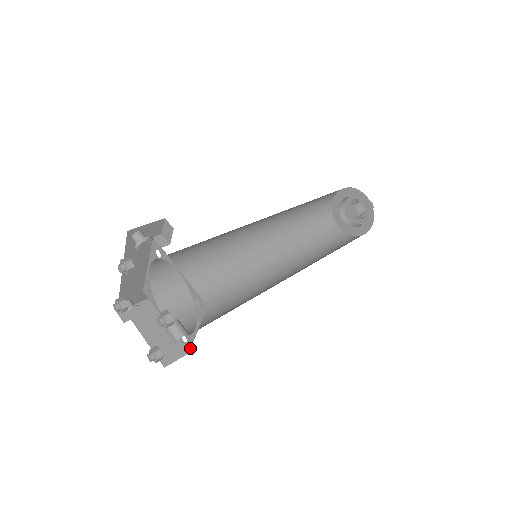
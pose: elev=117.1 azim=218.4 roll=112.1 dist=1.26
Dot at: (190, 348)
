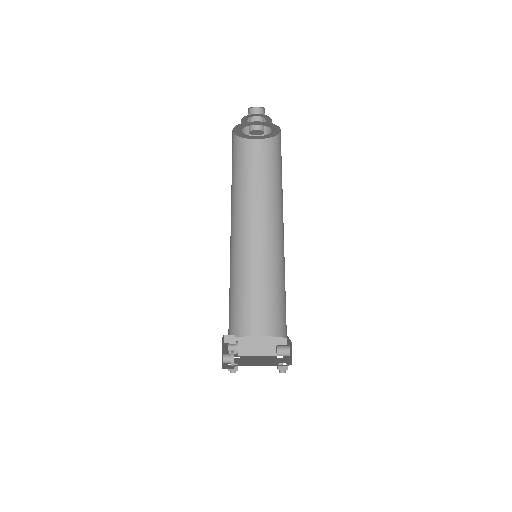
Dot at: (287, 337)
